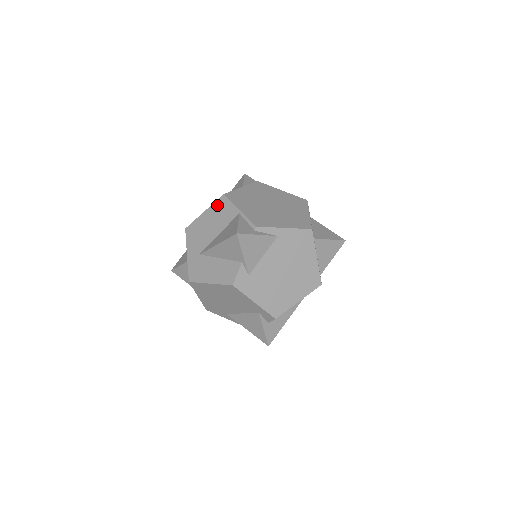
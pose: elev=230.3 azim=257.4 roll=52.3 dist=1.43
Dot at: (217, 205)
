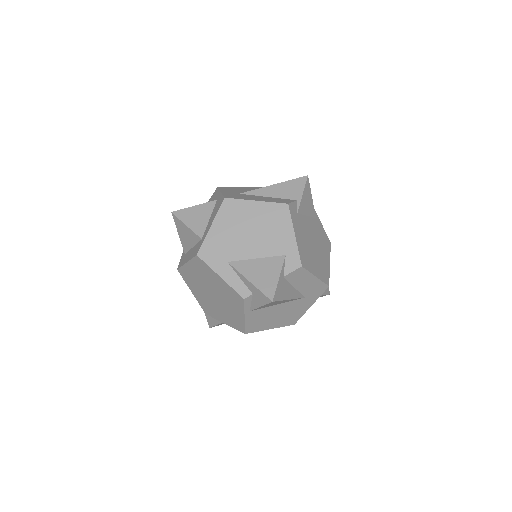
Dot at: (259, 187)
